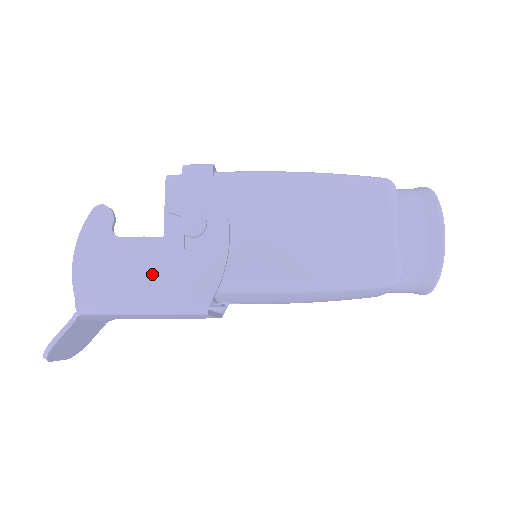
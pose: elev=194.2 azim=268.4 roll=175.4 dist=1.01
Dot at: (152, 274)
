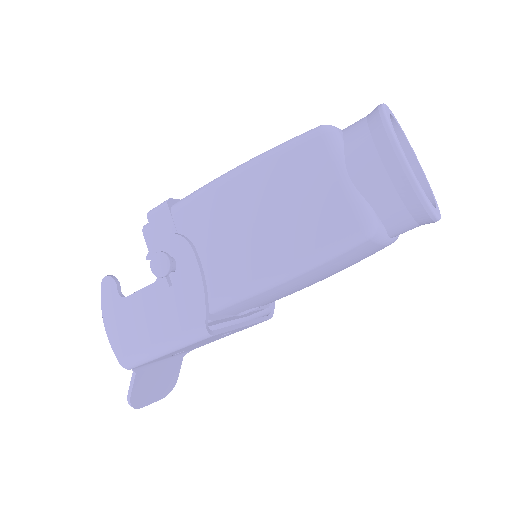
Dot at: (156, 319)
